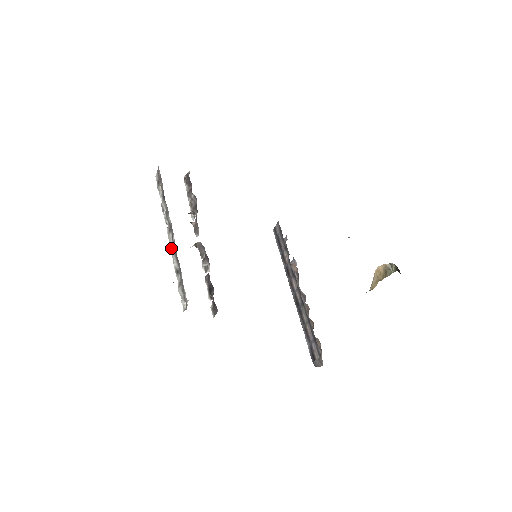
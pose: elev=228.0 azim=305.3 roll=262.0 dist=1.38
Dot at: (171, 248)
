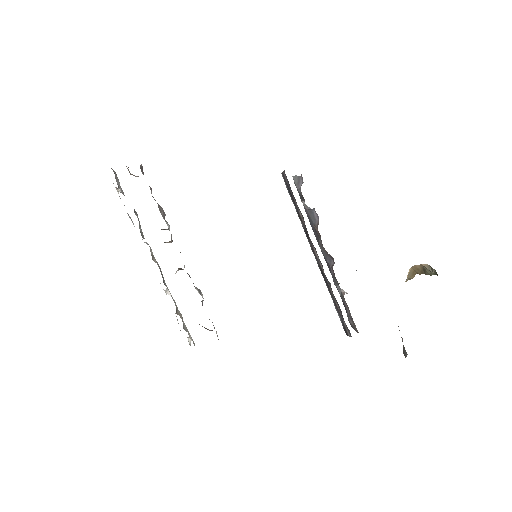
Dot at: occluded
